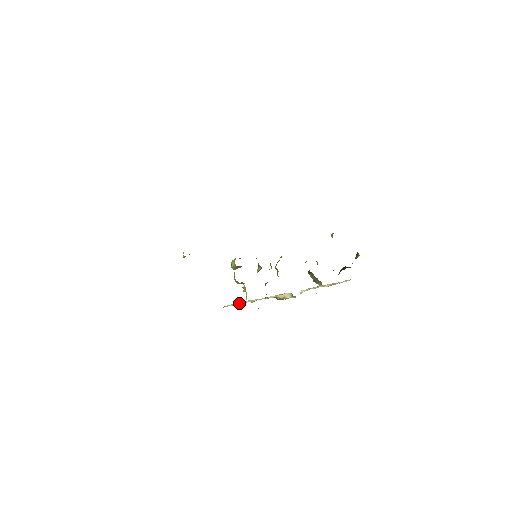
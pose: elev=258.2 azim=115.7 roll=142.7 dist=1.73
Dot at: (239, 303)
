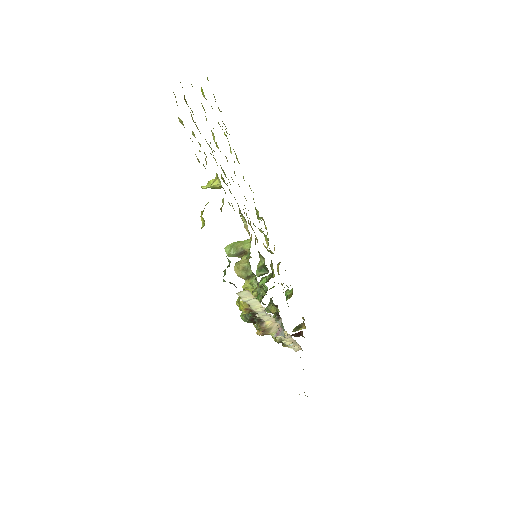
Dot at: (249, 300)
